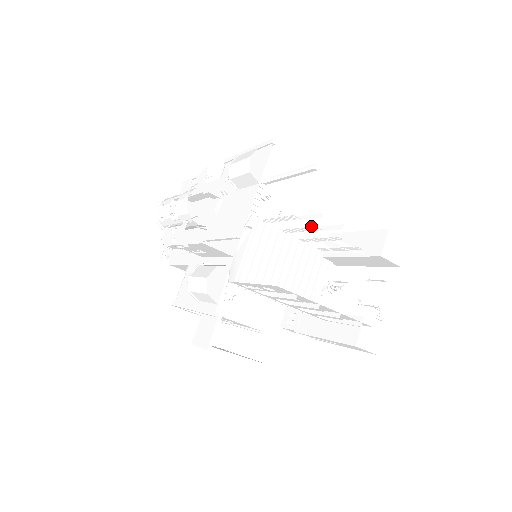
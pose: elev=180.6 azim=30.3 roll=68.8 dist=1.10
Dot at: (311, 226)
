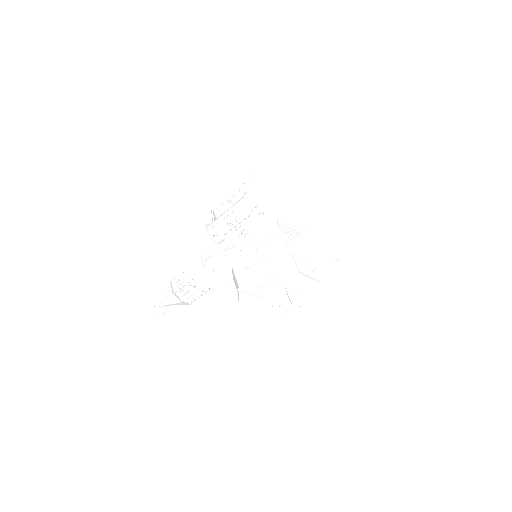
Dot at: occluded
